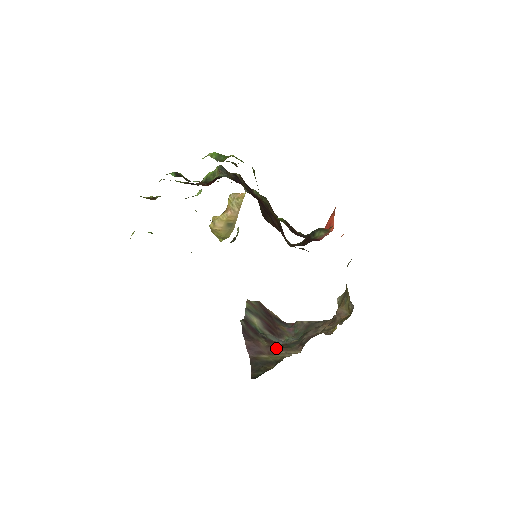
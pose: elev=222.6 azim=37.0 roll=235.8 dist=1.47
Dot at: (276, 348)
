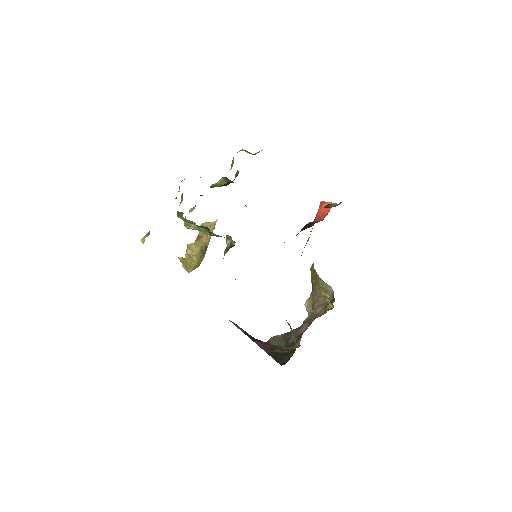
Dot at: (280, 346)
